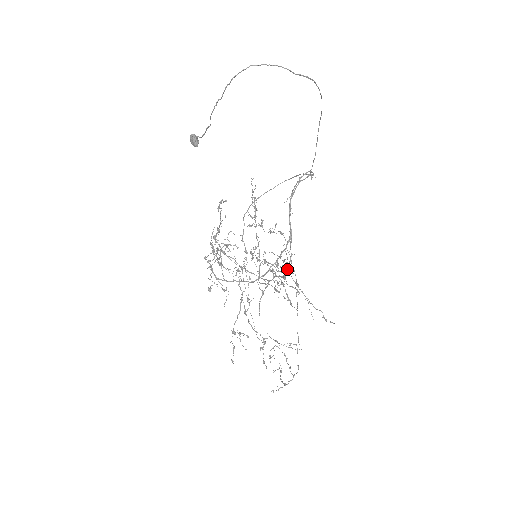
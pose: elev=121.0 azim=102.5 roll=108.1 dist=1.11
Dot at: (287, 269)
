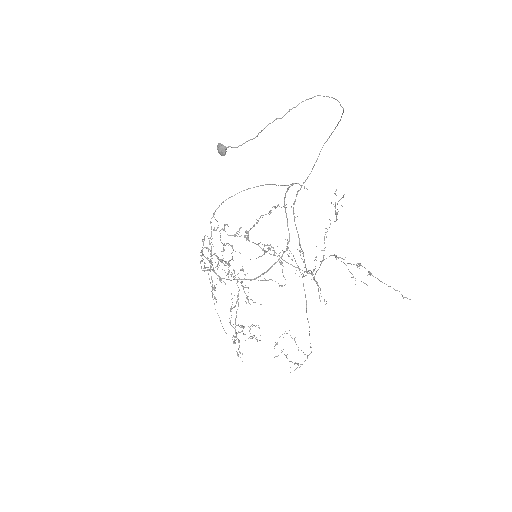
Dot at: (305, 265)
